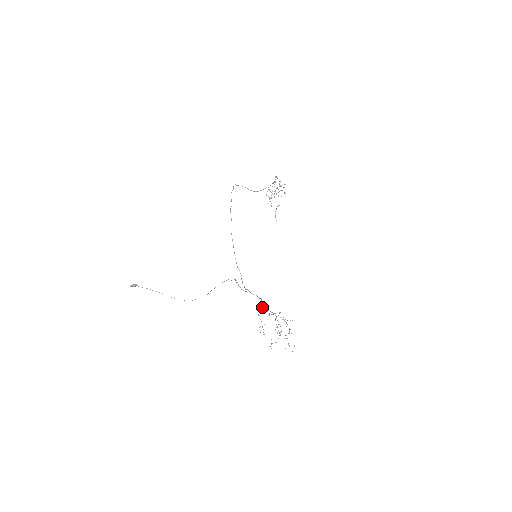
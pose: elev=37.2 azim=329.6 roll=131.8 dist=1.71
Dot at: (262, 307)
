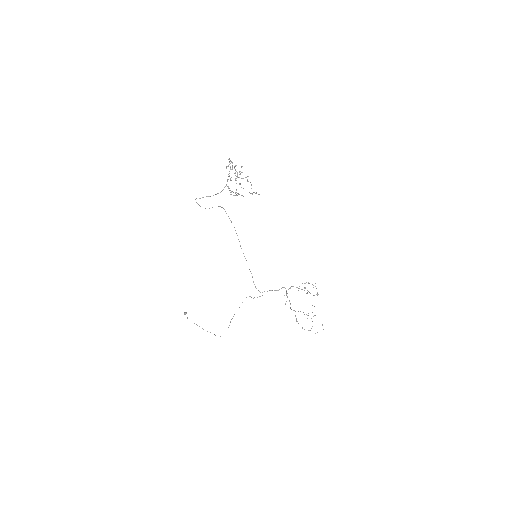
Dot at: occluded
